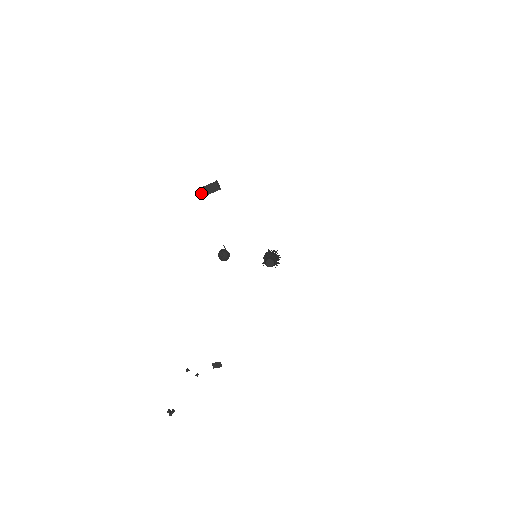
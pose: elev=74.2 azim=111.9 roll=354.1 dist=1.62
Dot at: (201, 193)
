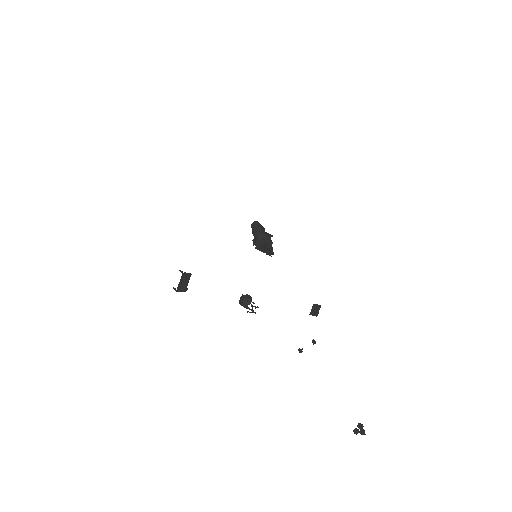
Dot at: (180, 290)
